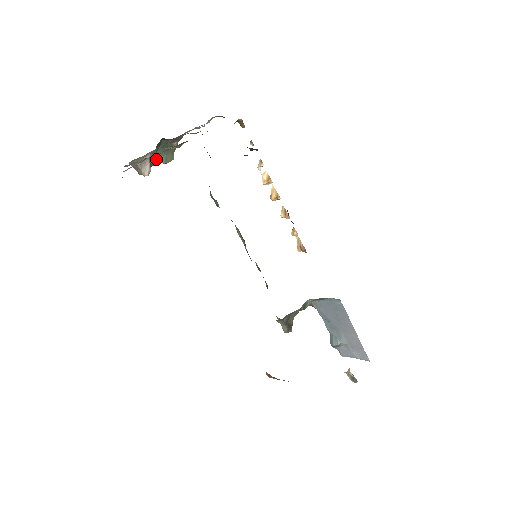
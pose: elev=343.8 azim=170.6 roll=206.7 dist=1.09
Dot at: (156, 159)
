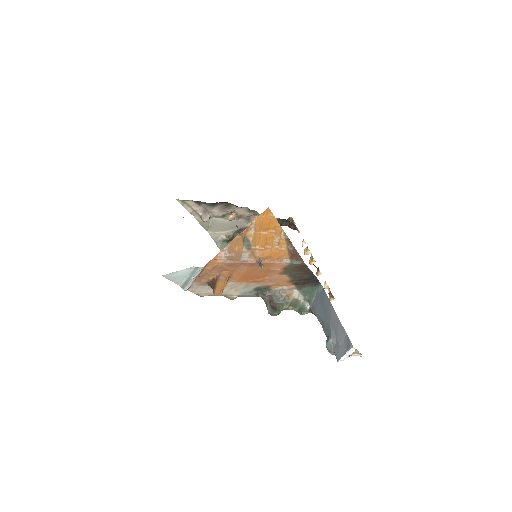
Dot at: occluded
